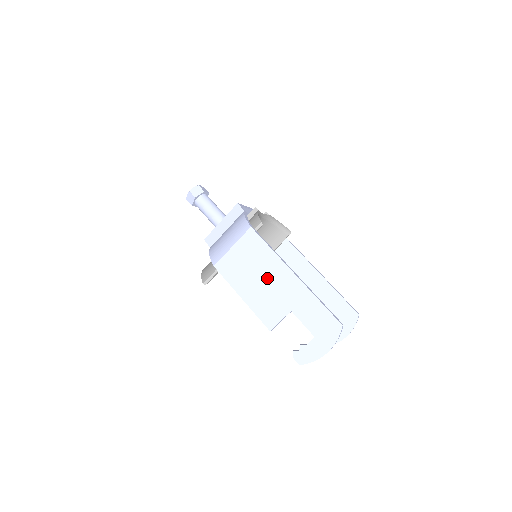
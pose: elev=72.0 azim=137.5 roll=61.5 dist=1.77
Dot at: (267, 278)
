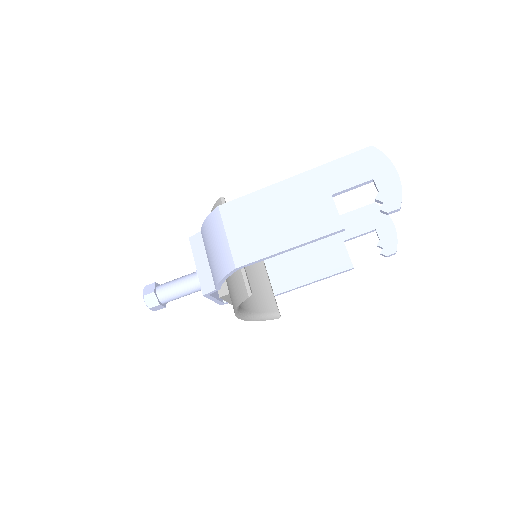
Dot at: (282, 209)
